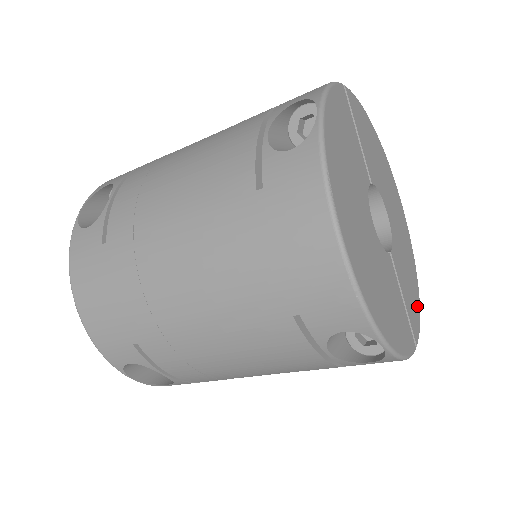
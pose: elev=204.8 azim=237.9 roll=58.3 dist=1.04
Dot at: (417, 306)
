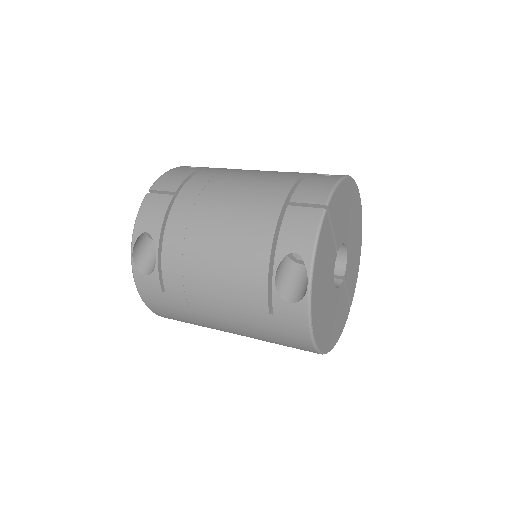
Dot at: (357, 273)
